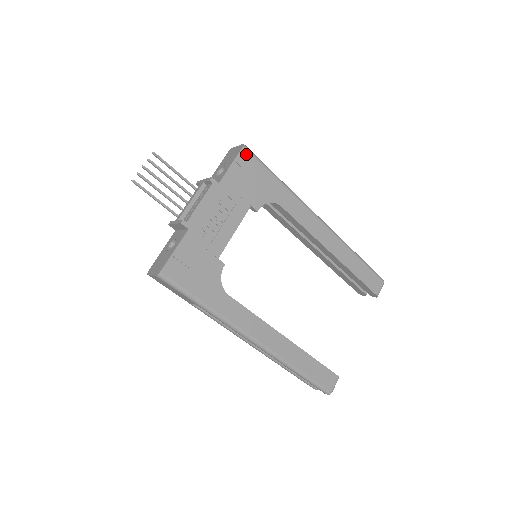
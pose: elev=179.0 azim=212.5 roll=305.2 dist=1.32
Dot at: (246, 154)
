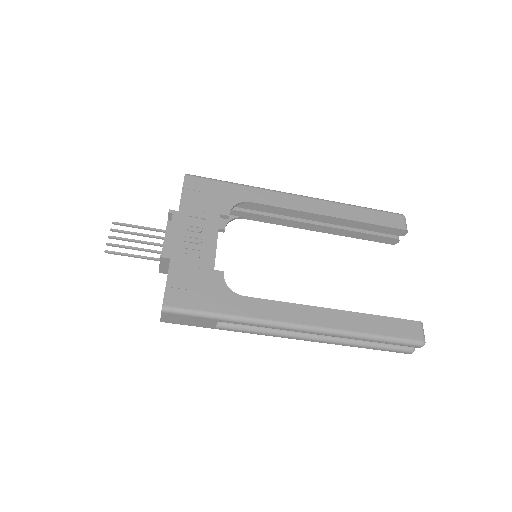
Dot at: (191, 179)
